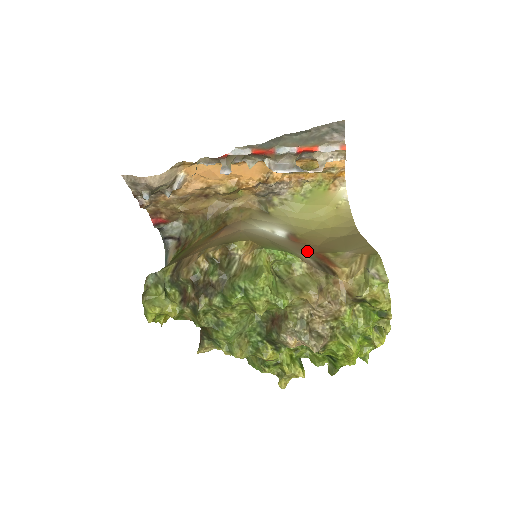
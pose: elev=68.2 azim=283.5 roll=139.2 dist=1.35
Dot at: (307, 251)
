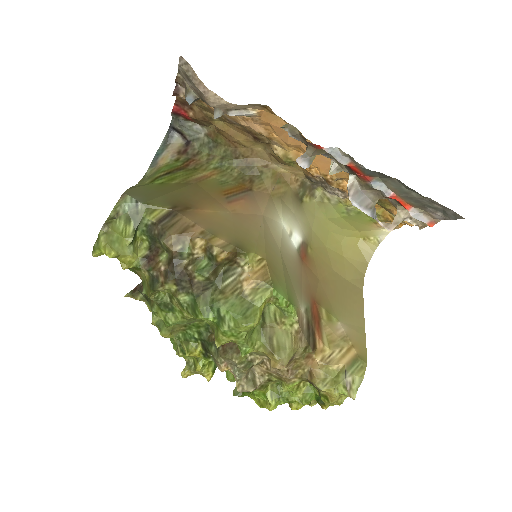
Dot at: (307, 293)
